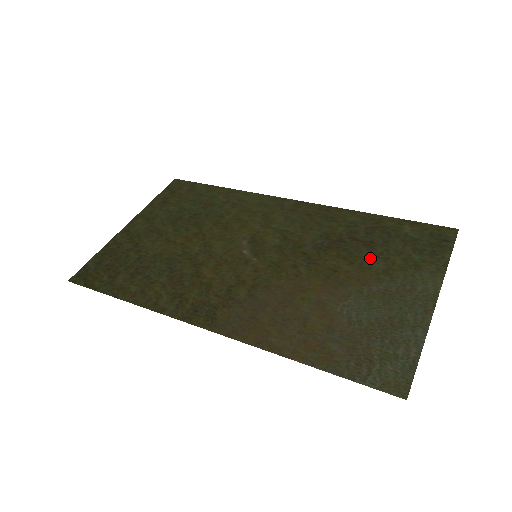
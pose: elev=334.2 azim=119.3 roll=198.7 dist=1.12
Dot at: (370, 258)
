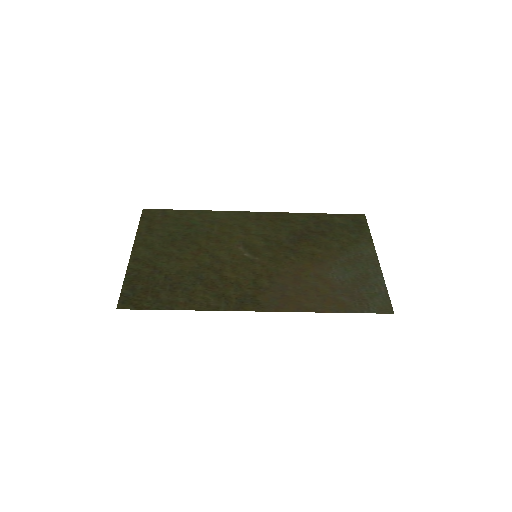
Dot at: (328, 242)
